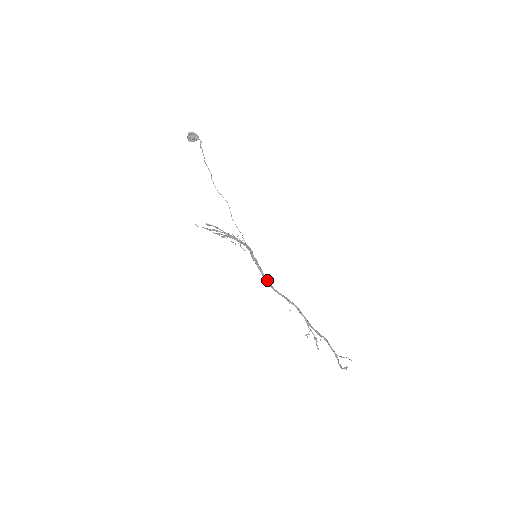
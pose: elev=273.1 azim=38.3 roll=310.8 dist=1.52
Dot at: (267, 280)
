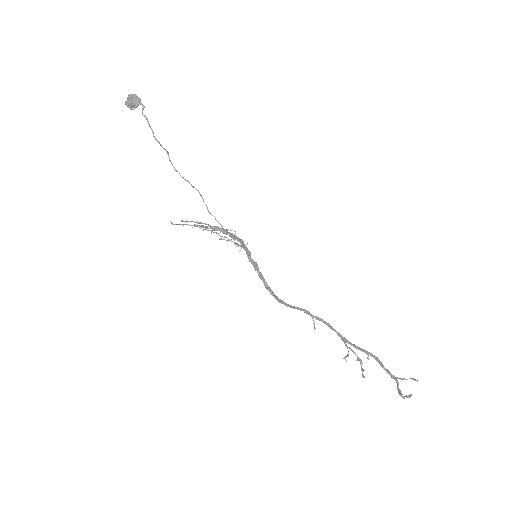
Dot at: (273, 293)
